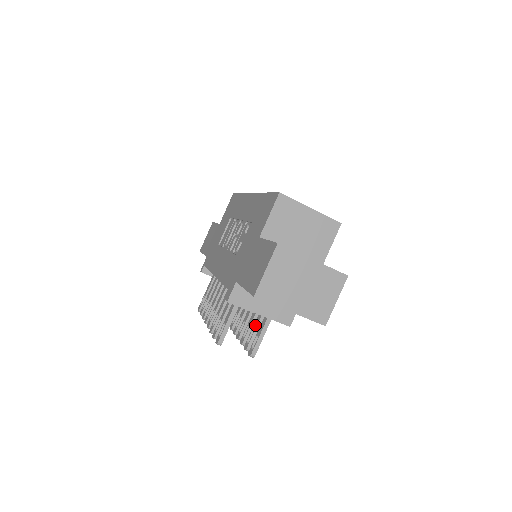
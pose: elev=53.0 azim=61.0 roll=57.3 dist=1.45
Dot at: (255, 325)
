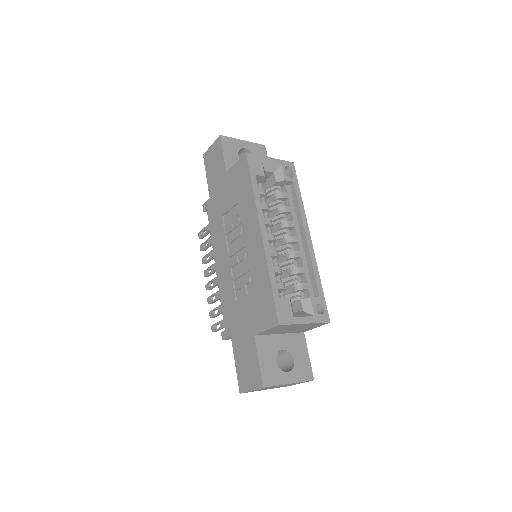
Dot at: occluded
